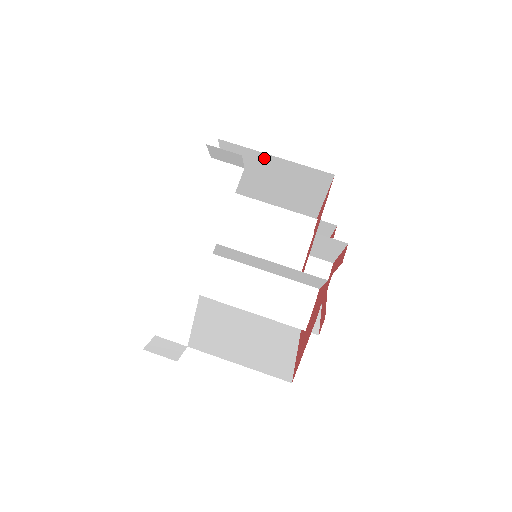
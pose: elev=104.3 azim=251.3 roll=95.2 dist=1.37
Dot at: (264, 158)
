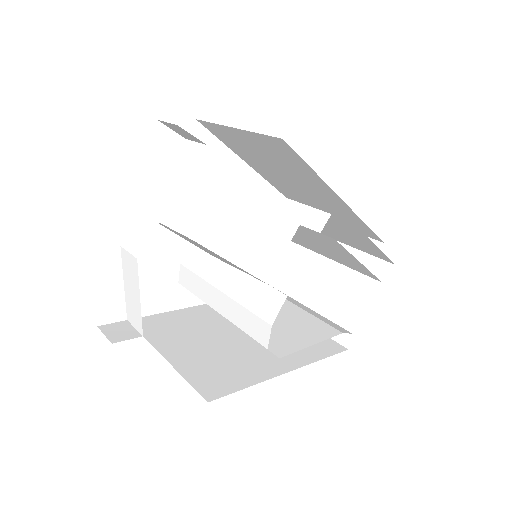
Dot at: (235, 134)
